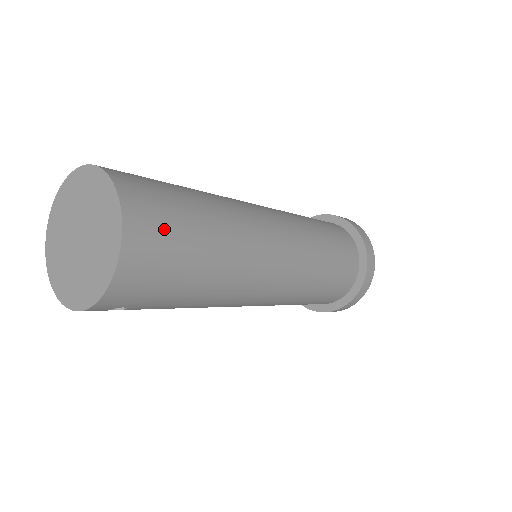
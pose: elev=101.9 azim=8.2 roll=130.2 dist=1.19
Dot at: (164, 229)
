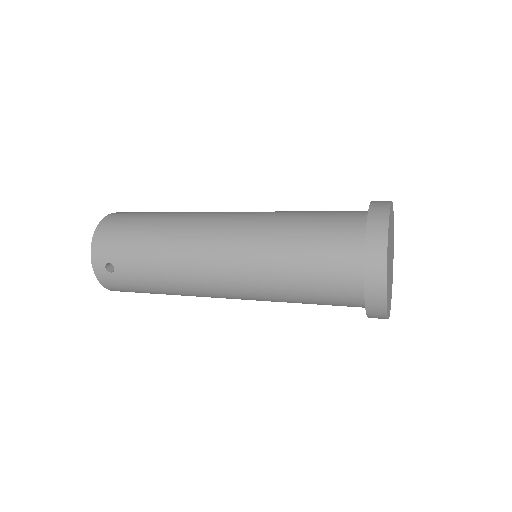
Dot at: (129, 215)
